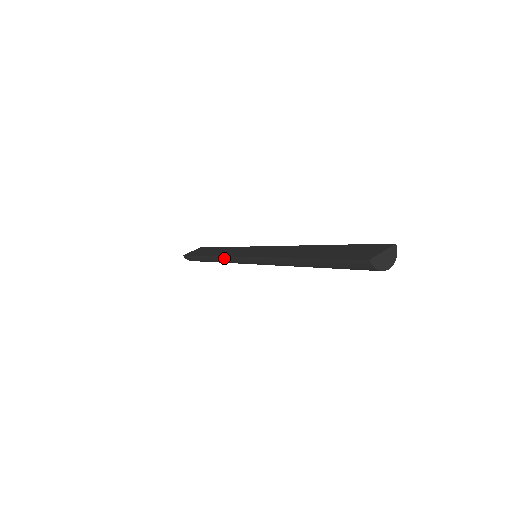
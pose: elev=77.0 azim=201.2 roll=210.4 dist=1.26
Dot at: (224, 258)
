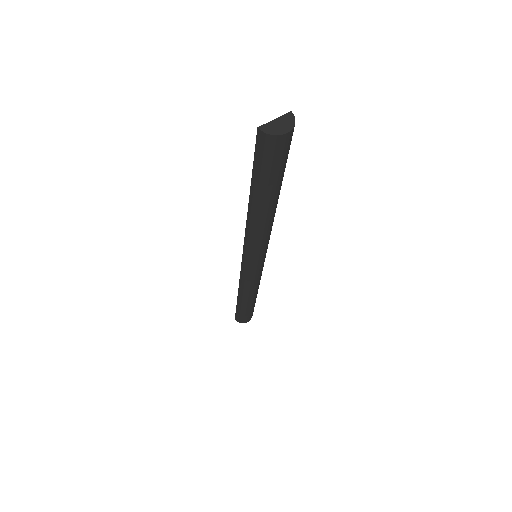
Dot at: (241, 281)
